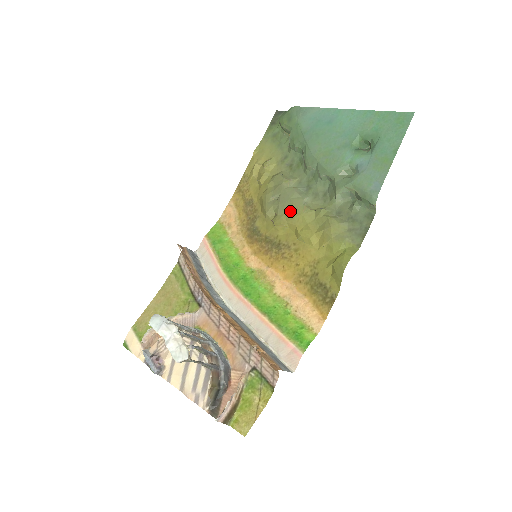
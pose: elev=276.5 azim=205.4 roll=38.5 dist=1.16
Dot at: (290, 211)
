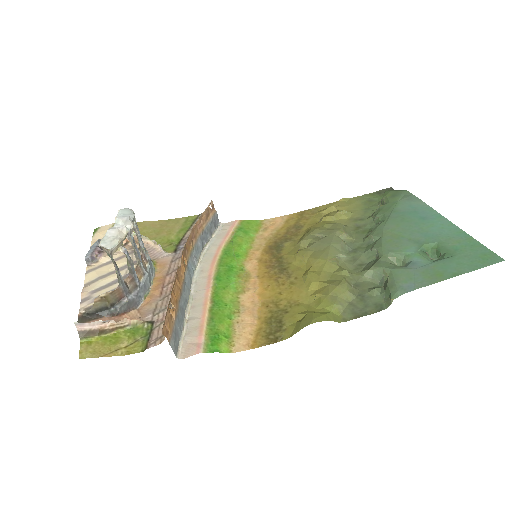
Dot at: (320, 252)
